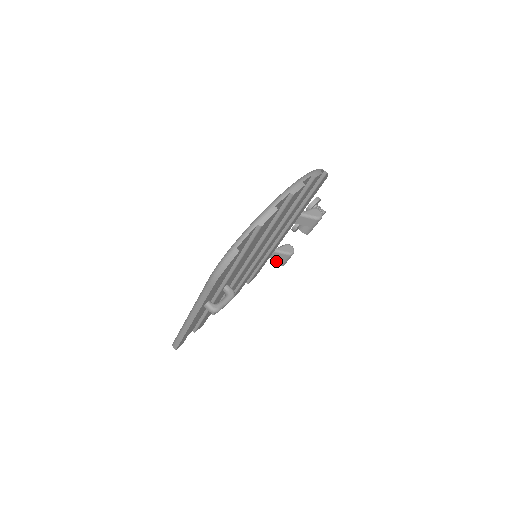
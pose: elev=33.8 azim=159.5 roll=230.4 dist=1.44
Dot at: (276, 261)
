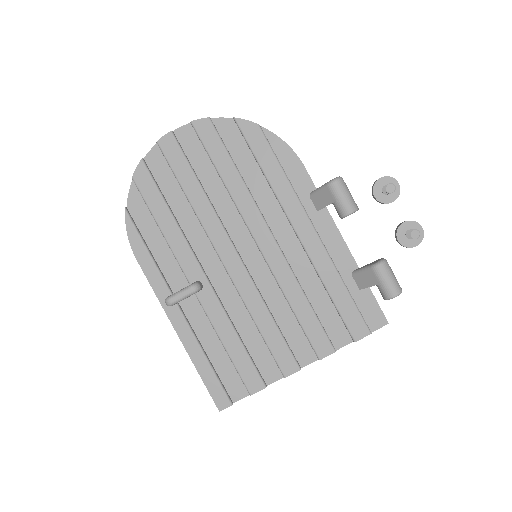
Dot at: (381, 294)
